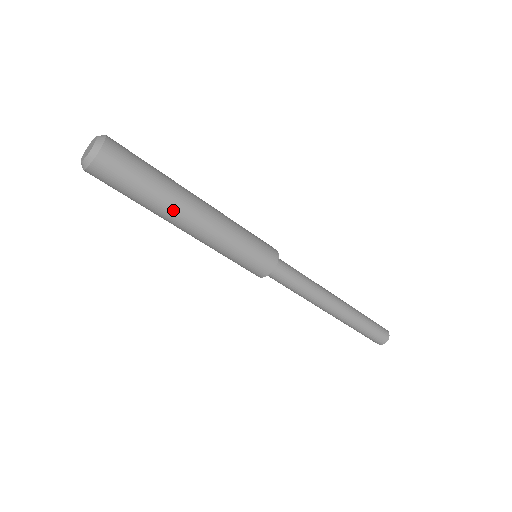
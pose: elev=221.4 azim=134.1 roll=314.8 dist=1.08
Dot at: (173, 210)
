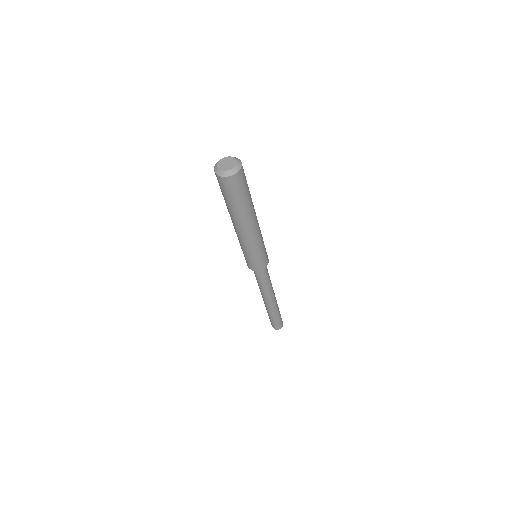
Dot at: (236, 219)
